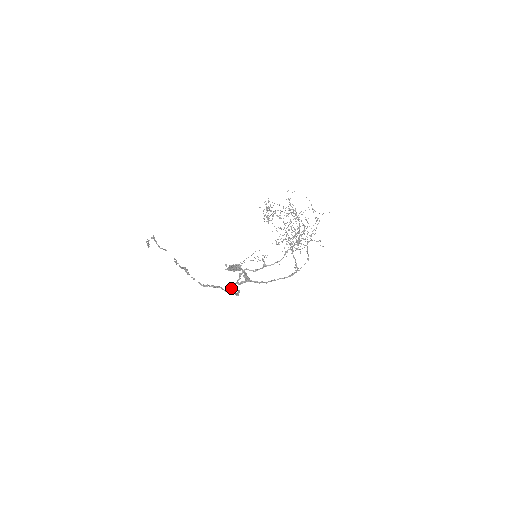
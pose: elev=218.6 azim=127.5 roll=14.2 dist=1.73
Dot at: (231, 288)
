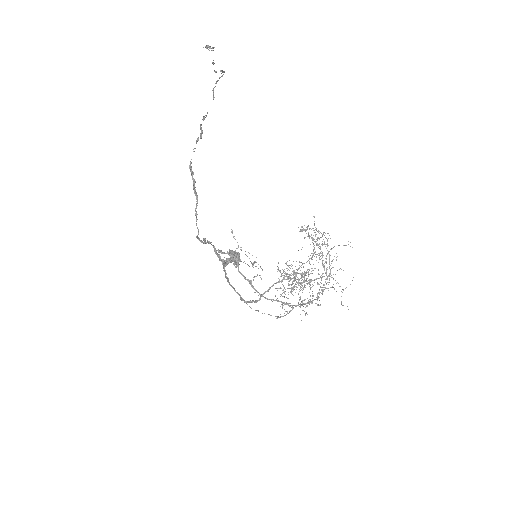
Dot at: occluded
